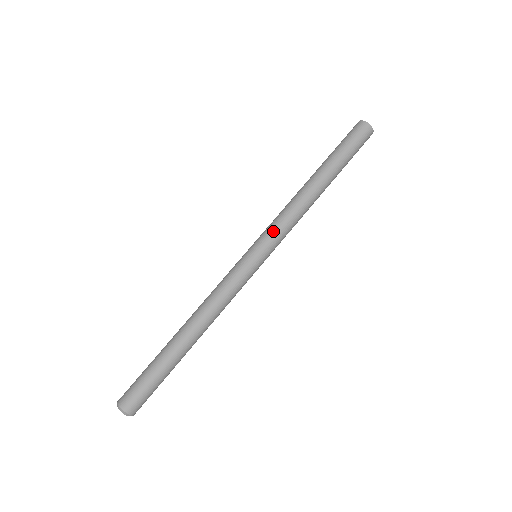
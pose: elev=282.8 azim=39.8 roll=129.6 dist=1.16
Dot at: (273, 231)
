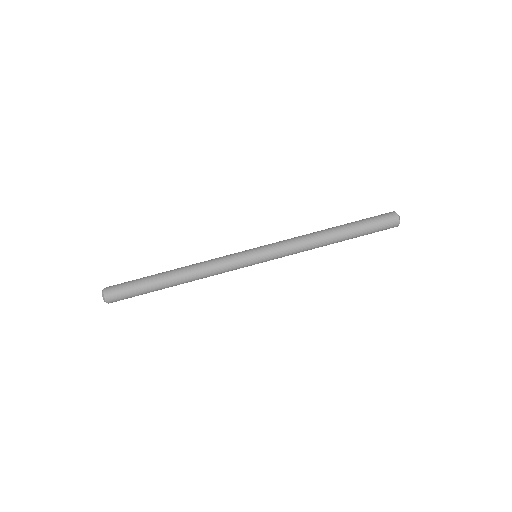
Dot at: (279, 249)
